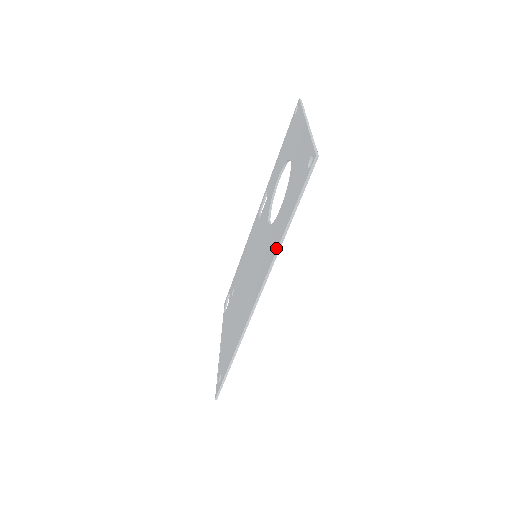
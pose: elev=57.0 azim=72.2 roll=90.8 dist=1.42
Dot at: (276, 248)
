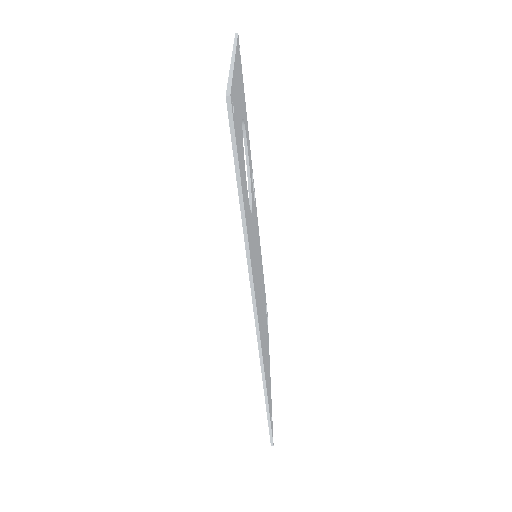
Dot at: (245, 248)
